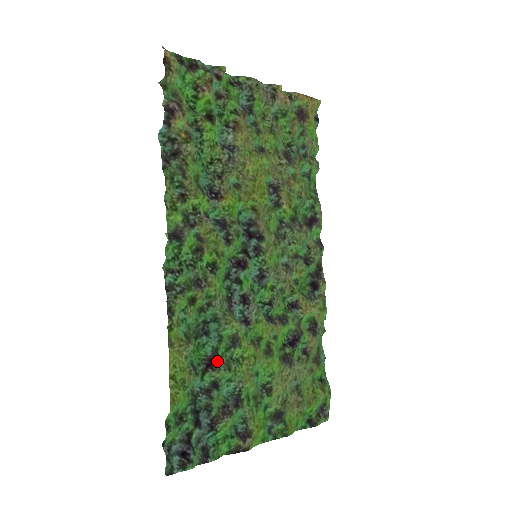
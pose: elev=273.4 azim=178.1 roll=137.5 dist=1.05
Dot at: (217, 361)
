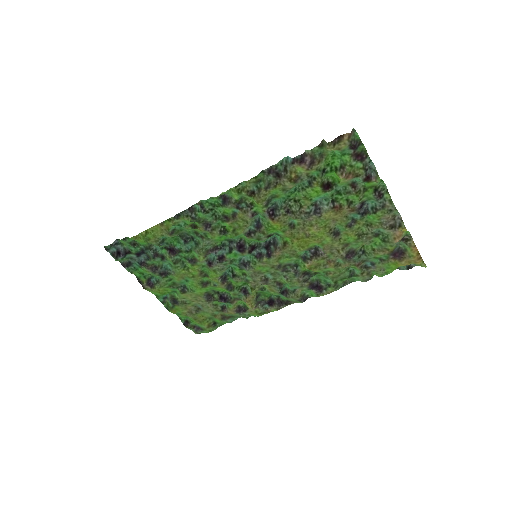
Dot at: (175, 254)
